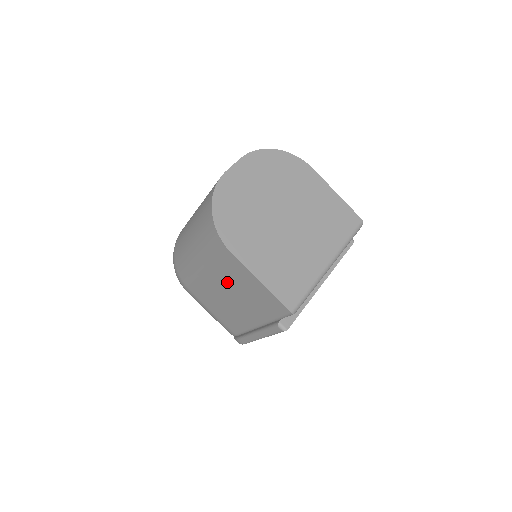
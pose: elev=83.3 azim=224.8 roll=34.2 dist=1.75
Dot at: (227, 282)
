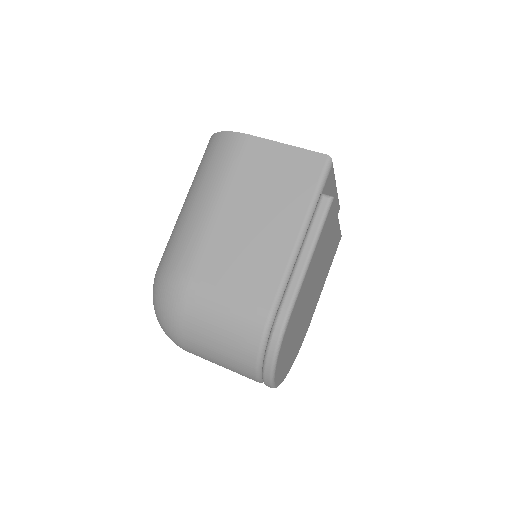
Dot at: (247, 191)
